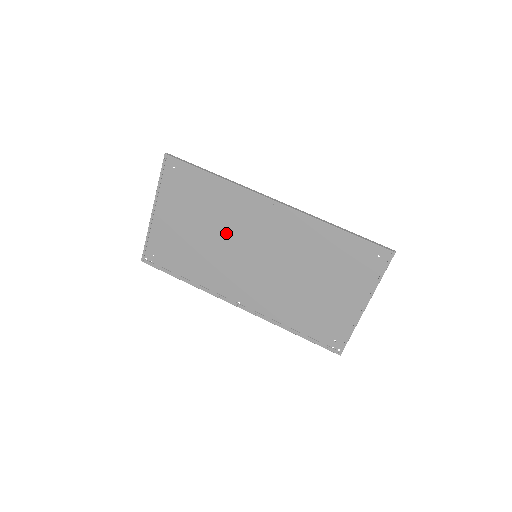
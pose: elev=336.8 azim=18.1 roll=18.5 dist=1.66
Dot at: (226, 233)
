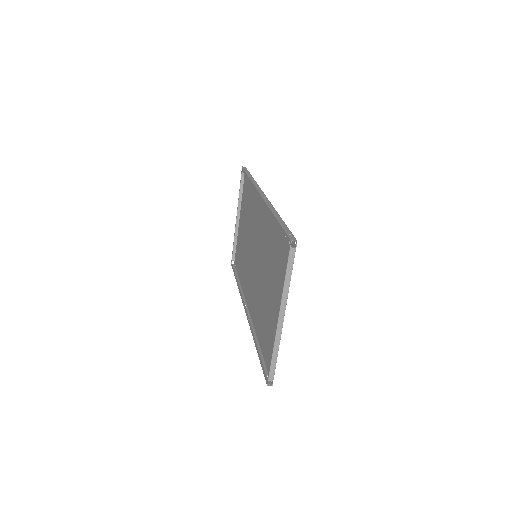
Dot at: (251, 234)
